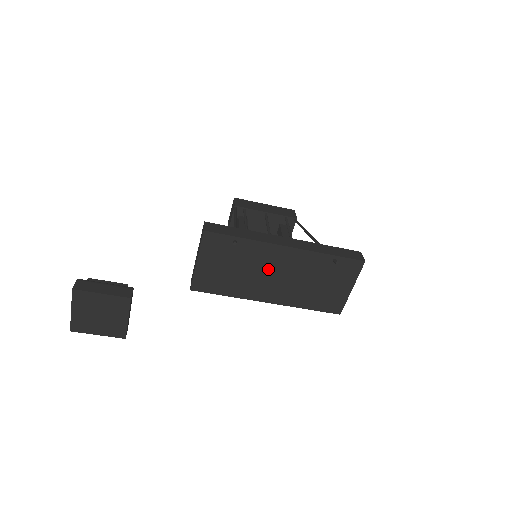
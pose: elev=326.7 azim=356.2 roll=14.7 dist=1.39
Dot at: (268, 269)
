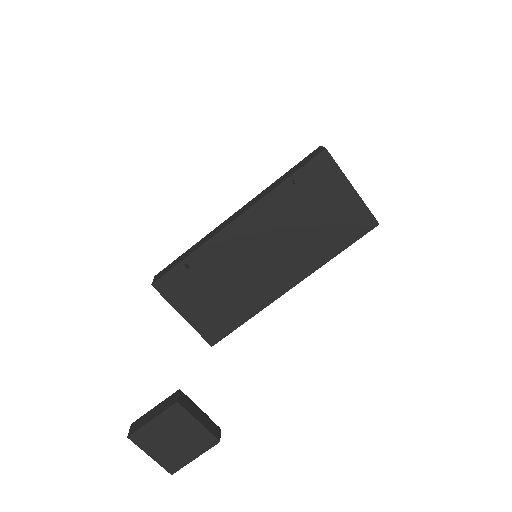
Dot at: (248, 258)
